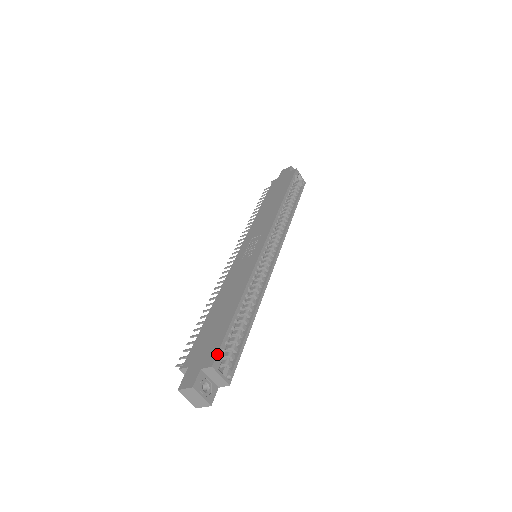
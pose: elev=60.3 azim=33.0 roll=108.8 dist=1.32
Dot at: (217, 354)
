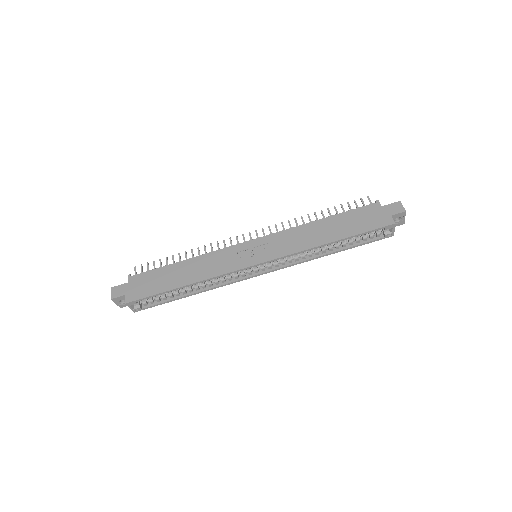
Dot at: (135, 301)
